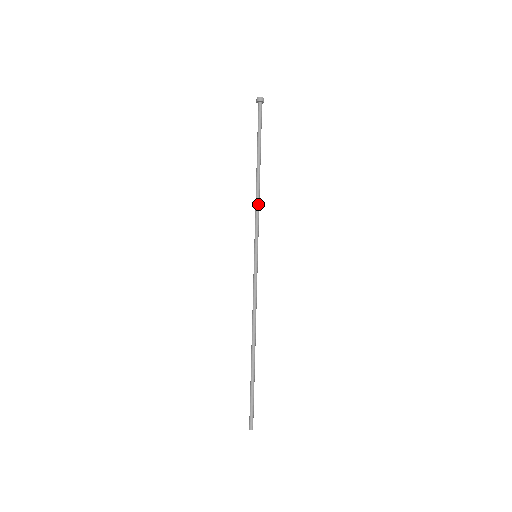
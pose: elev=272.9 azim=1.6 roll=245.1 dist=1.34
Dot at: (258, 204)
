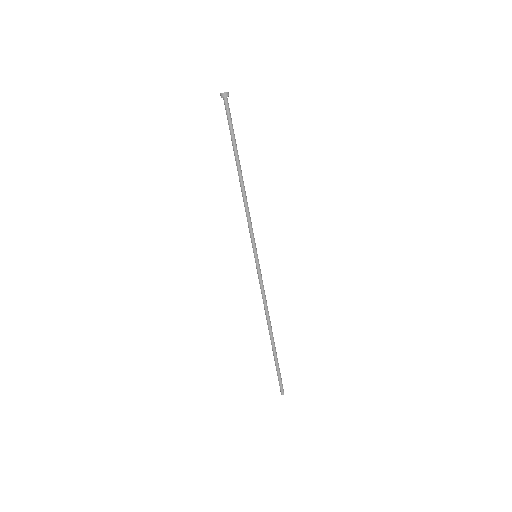
Dot at: (248, 207)
